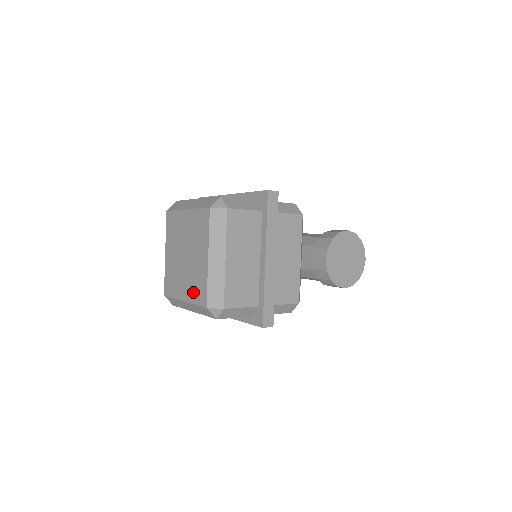
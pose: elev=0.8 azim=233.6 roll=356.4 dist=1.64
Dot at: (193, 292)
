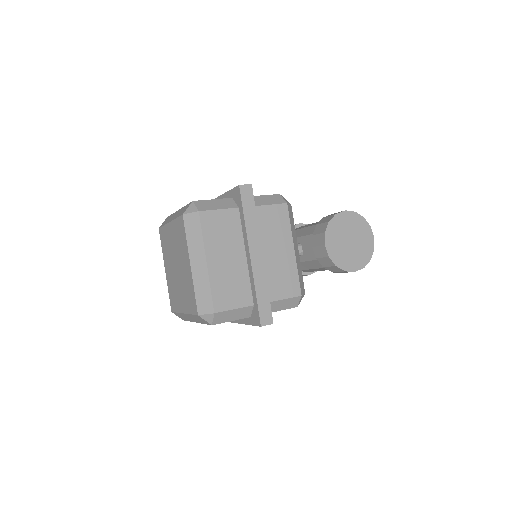
Dot at: (187, 302)
